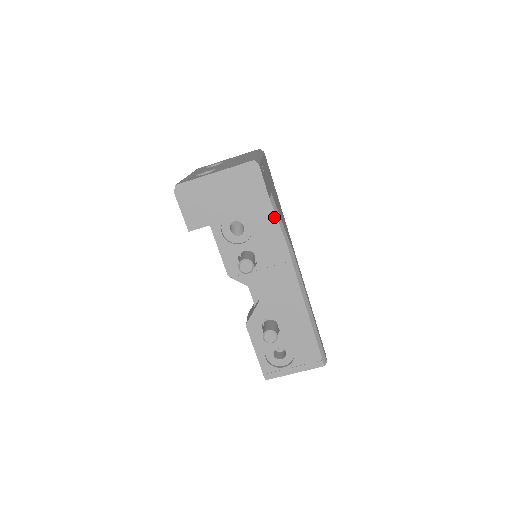
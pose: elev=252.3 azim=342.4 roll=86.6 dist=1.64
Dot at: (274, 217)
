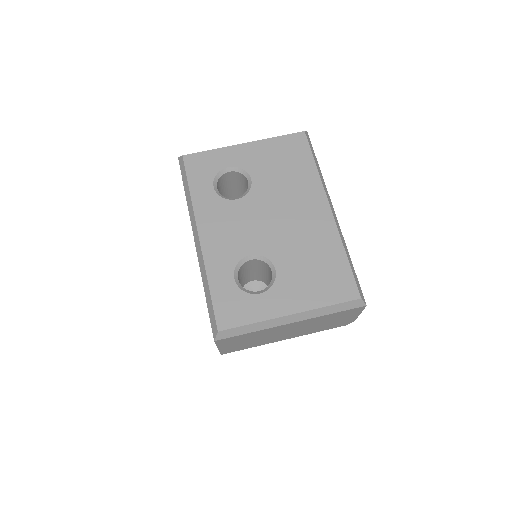
Dot at: occluded
